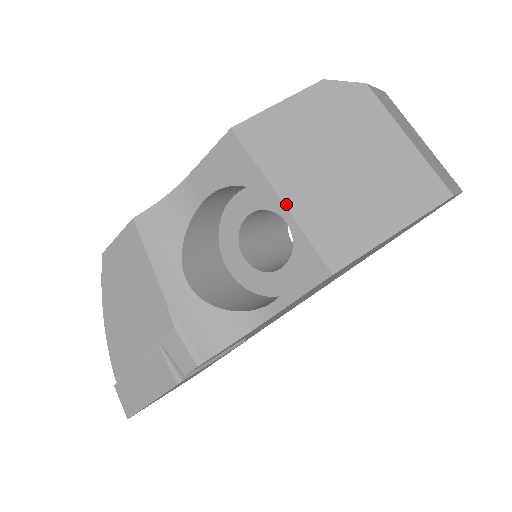
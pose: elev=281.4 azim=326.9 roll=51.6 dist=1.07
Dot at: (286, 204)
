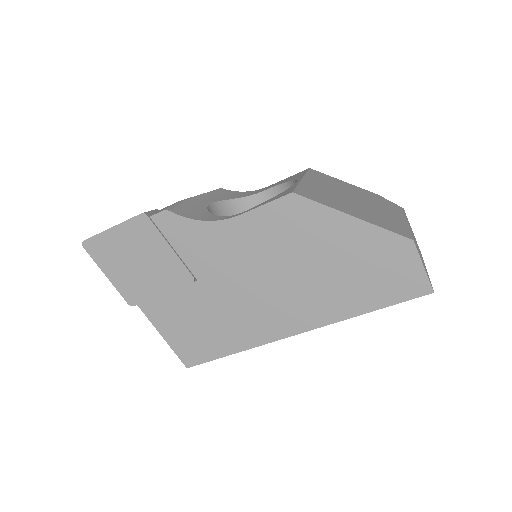
Dot at: (303, 180)
